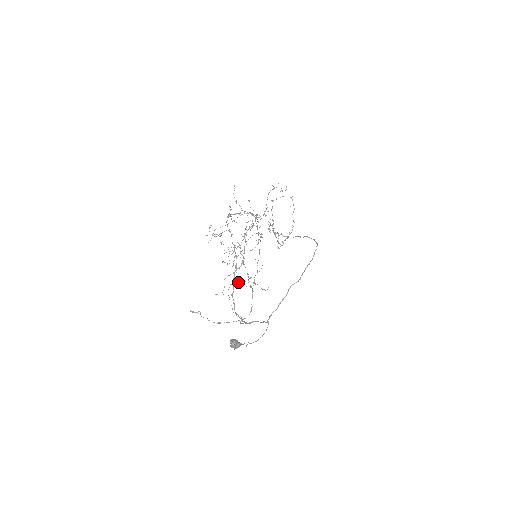
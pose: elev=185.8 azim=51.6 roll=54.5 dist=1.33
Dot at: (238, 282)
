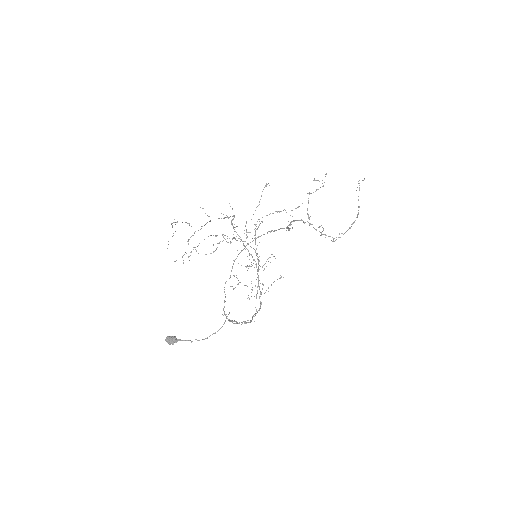
Dot at: (260, 283)
